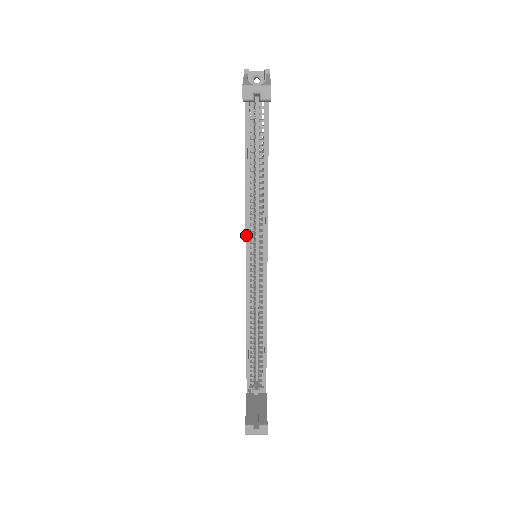
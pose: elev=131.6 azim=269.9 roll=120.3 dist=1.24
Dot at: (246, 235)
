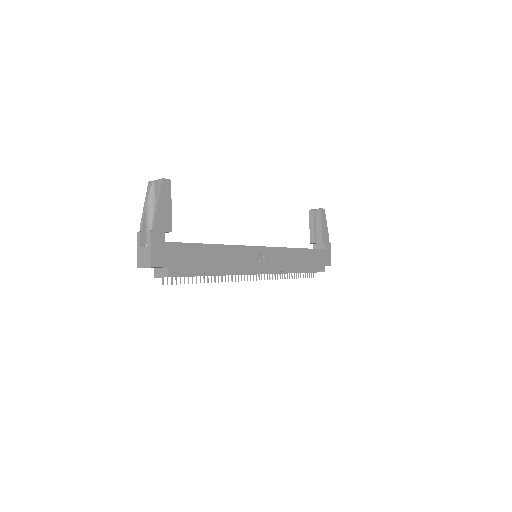
Dot at: occluded
